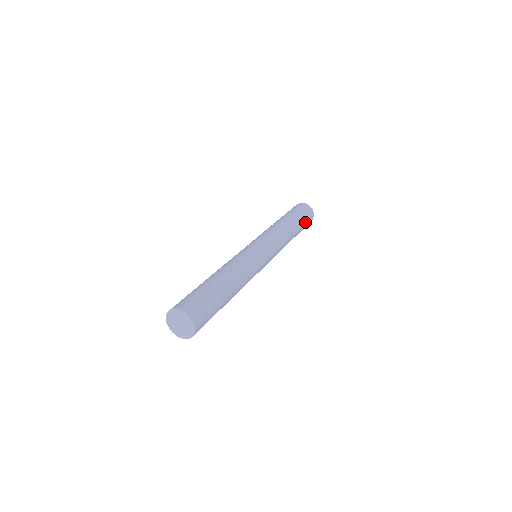
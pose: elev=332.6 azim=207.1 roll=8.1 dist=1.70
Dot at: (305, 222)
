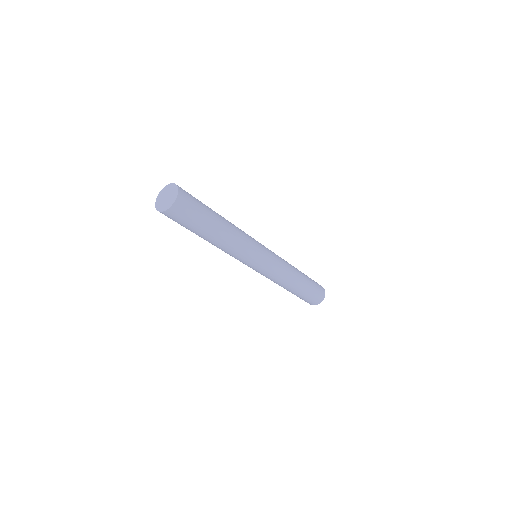
Dot at: occluded
